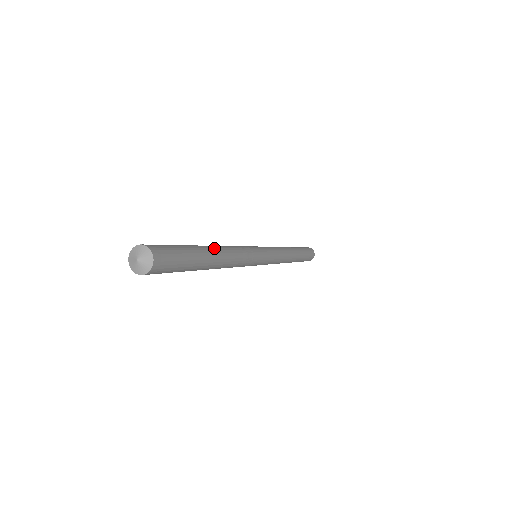
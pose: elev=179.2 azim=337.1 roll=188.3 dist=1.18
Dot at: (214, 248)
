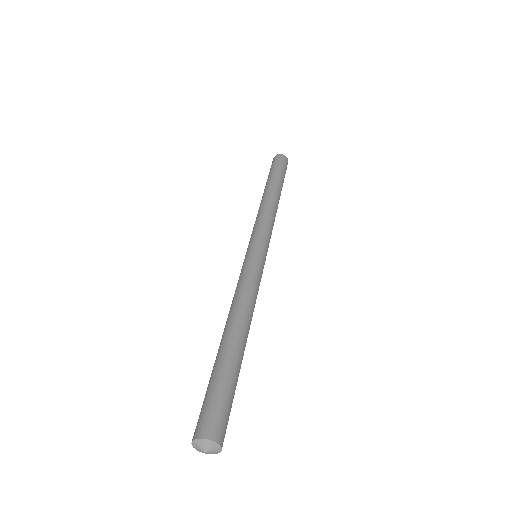
Dot at: (245, 337)
